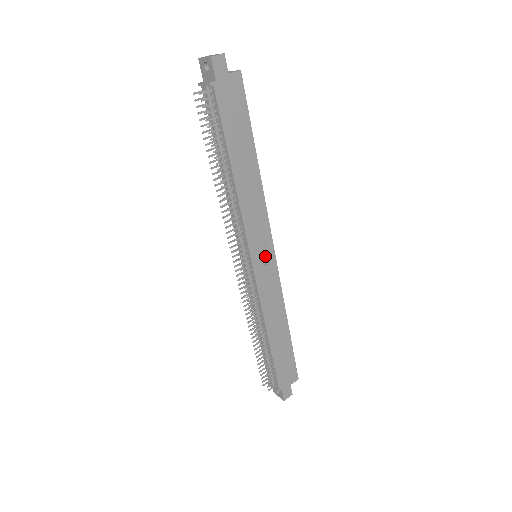
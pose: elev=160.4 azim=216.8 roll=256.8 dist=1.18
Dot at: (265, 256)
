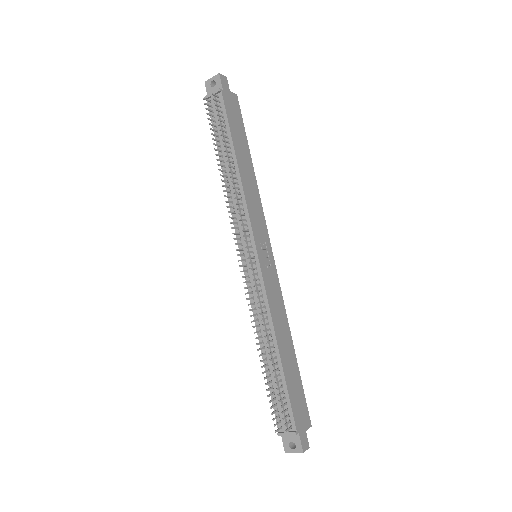
Dot at: (266, 253)
